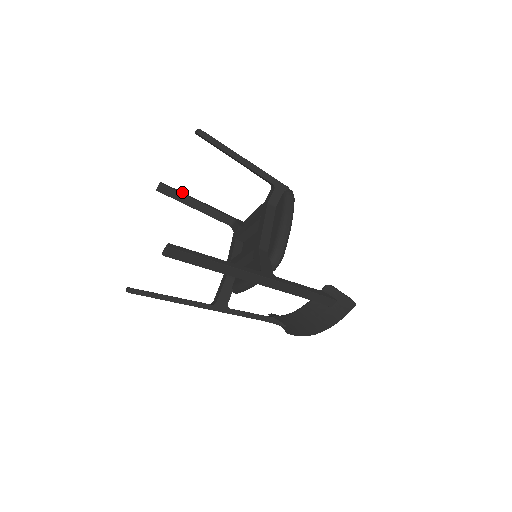
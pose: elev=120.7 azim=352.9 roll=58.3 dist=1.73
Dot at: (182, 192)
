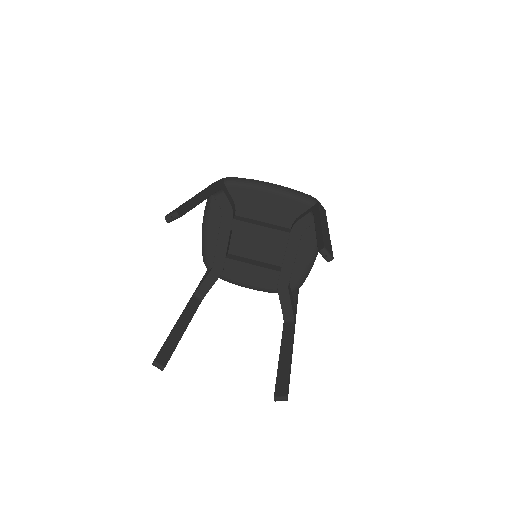
Dot at: (191, 202)
